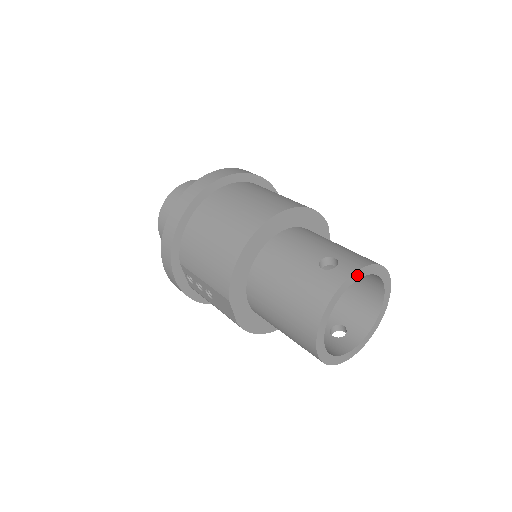
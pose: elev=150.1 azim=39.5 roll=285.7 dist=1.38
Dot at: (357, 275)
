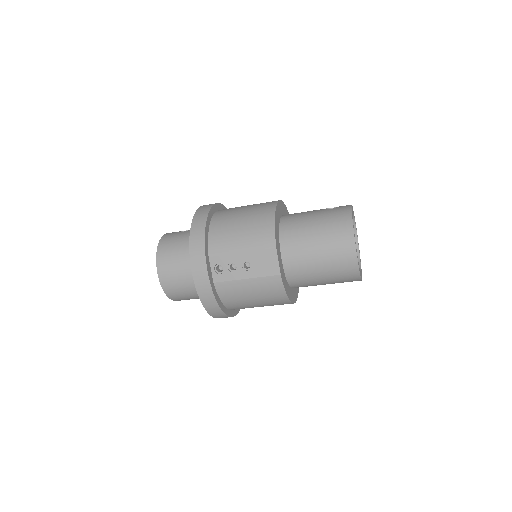
Dot at: (352, 208)
